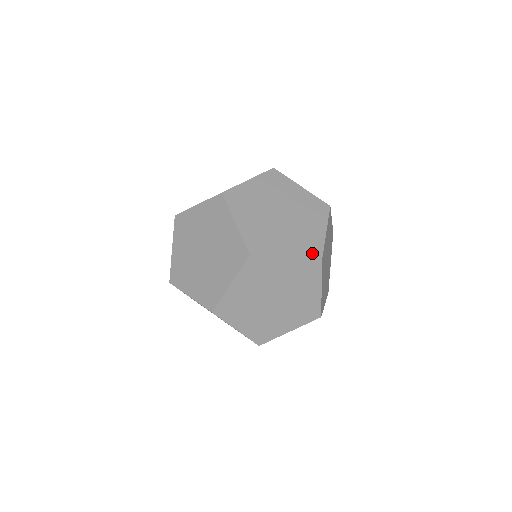
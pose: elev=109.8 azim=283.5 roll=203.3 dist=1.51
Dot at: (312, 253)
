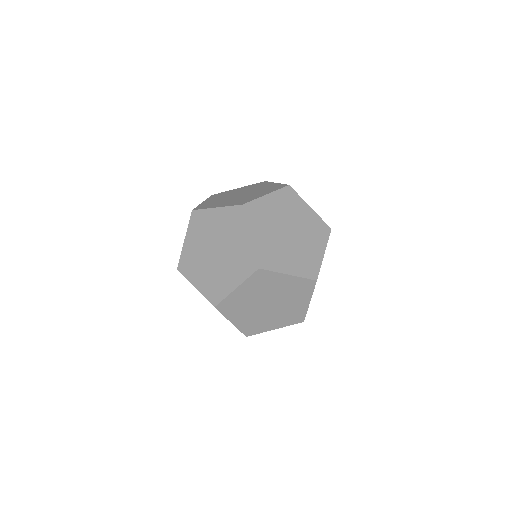
Dot at: (324, 232)
